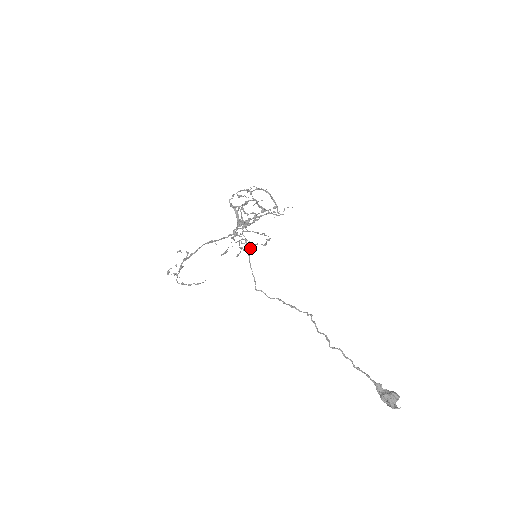
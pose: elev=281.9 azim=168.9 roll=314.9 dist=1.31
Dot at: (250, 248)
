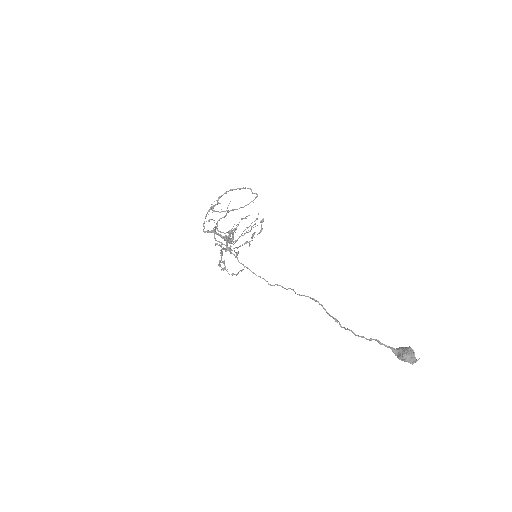
Dot at: (254, 234)
